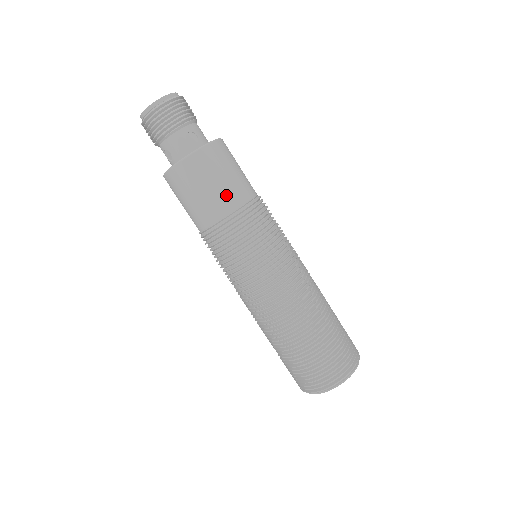
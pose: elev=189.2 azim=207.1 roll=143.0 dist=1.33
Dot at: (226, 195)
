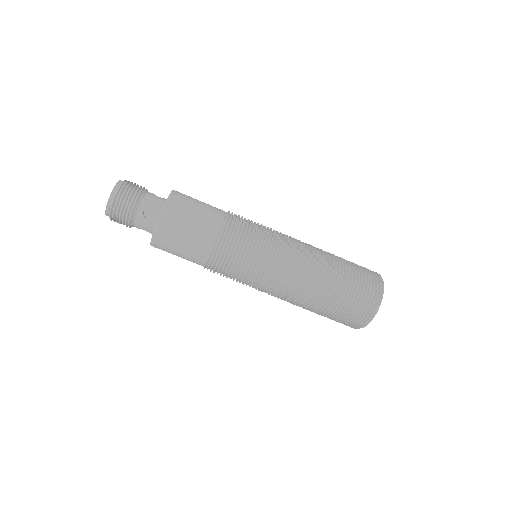
Dot at: (198, 243)
